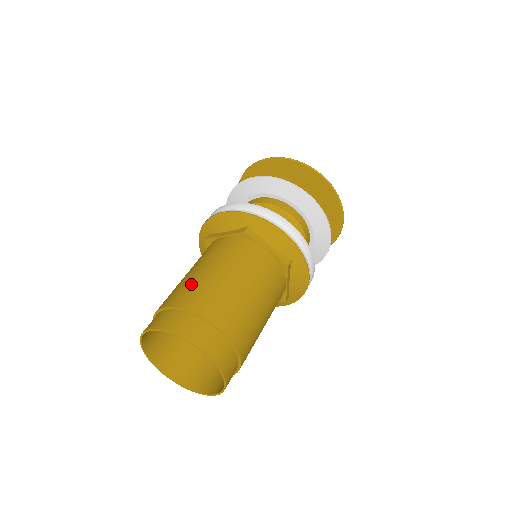
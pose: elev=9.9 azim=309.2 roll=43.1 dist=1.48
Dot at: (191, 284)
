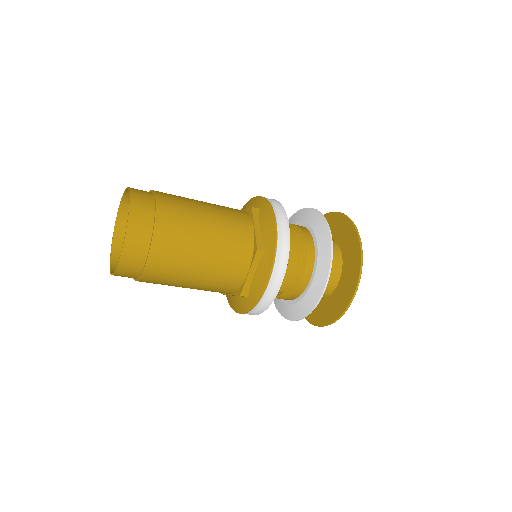
Dot at: (180, 196)
